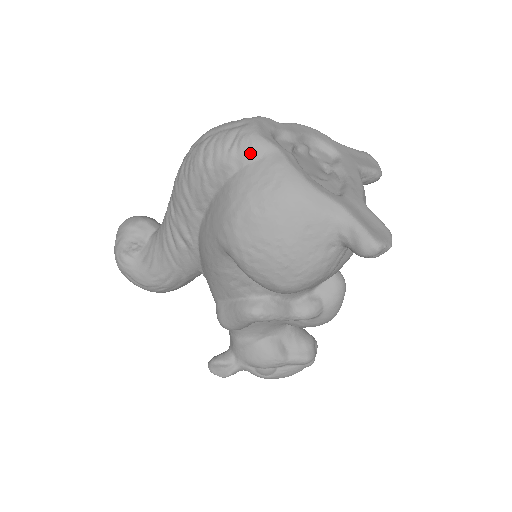
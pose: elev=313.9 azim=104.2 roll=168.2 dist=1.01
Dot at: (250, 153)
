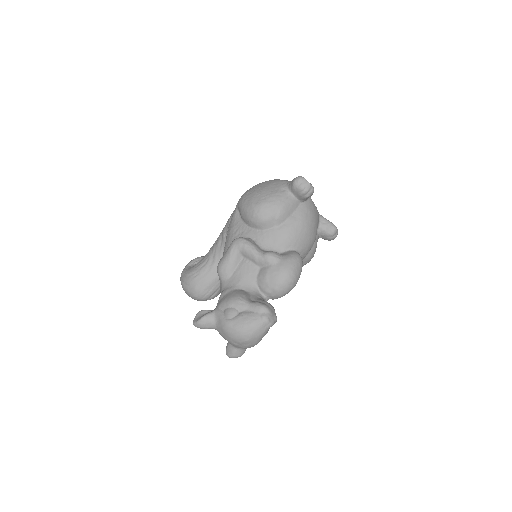
Dot at: occluded
